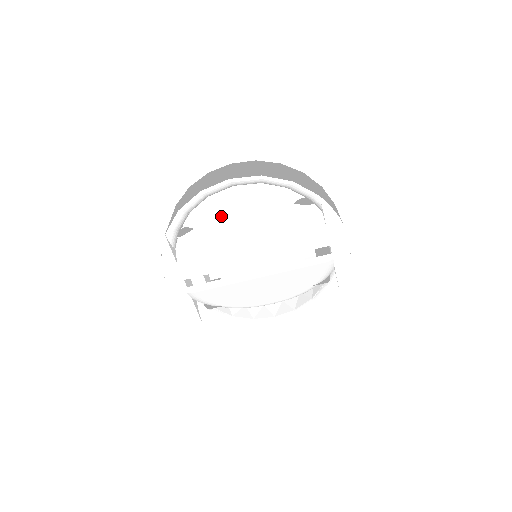
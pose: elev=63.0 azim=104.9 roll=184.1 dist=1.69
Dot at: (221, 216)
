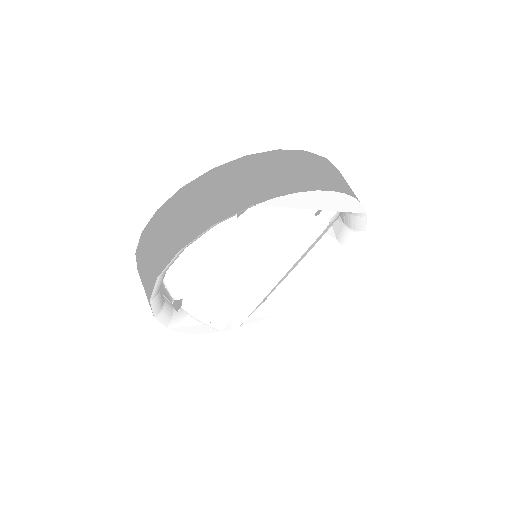
Dot at: (190, 275)
